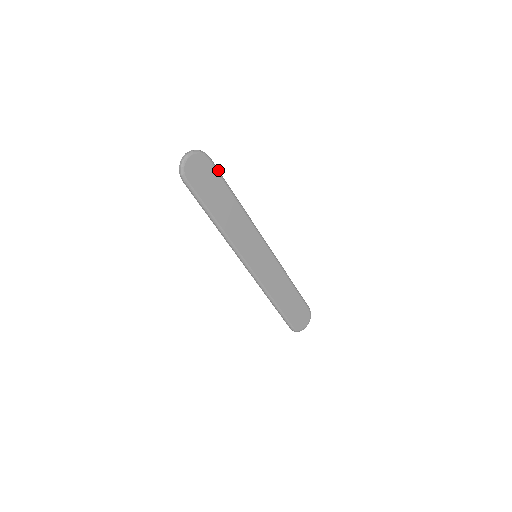
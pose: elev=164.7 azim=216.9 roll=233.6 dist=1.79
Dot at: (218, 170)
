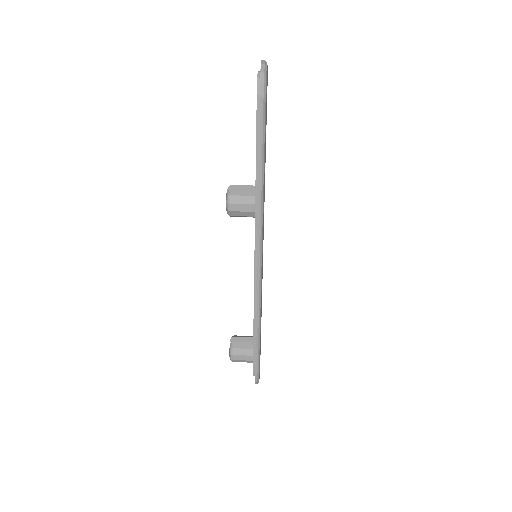
Dot at: occluded
